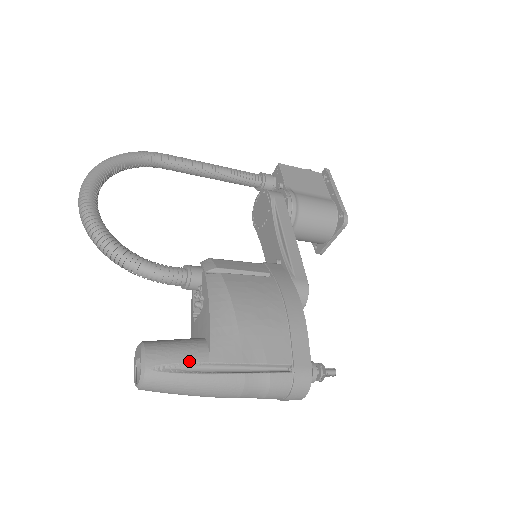
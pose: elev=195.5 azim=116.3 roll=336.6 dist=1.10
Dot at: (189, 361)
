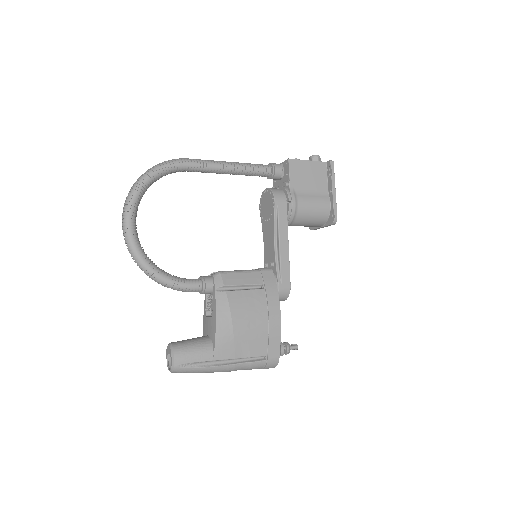
Dot at: (201, 361)
